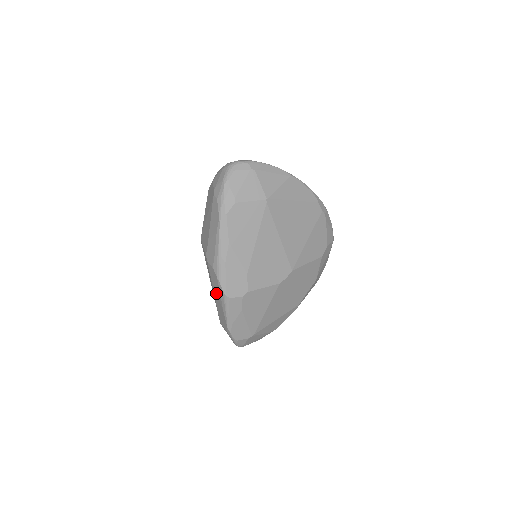
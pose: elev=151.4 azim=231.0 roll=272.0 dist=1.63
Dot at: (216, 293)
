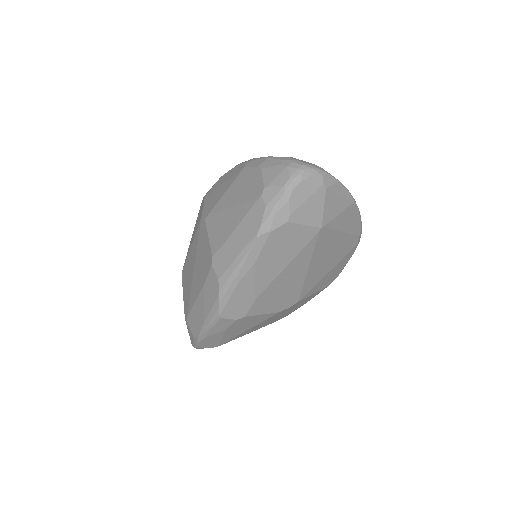
Dot at: (204, 300)
